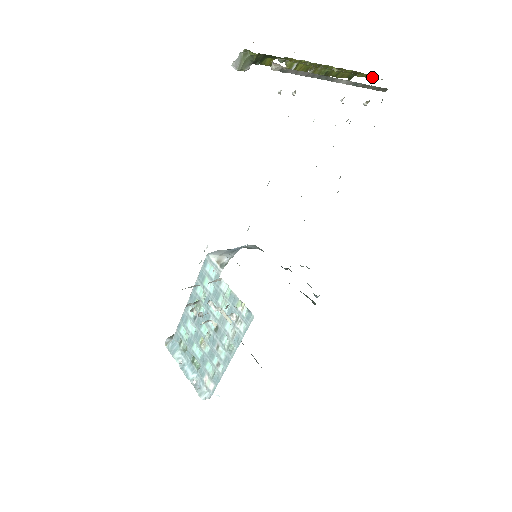
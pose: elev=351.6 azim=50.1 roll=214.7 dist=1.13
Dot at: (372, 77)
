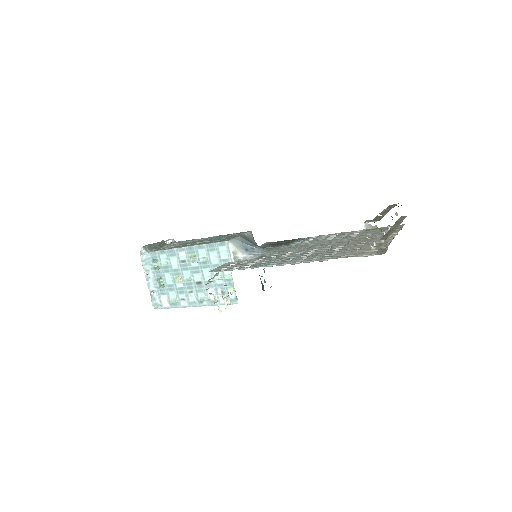
Dot at: occluded
